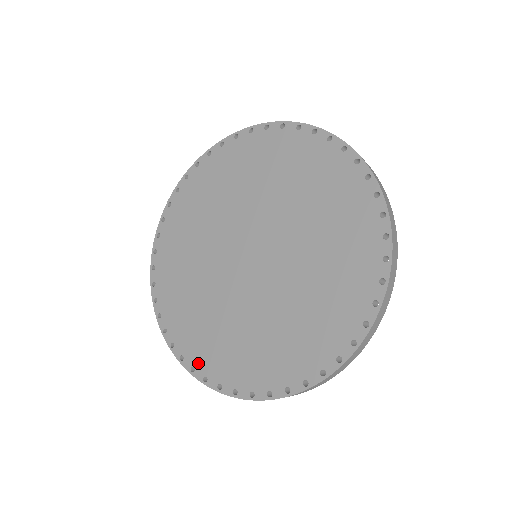
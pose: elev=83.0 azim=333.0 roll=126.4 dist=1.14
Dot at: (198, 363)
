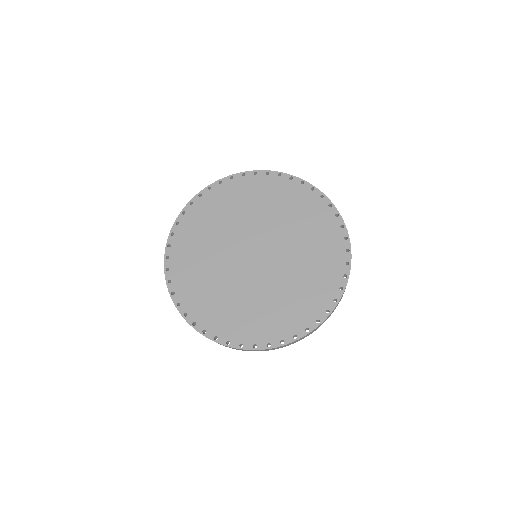
Dot at: (174, 270)
